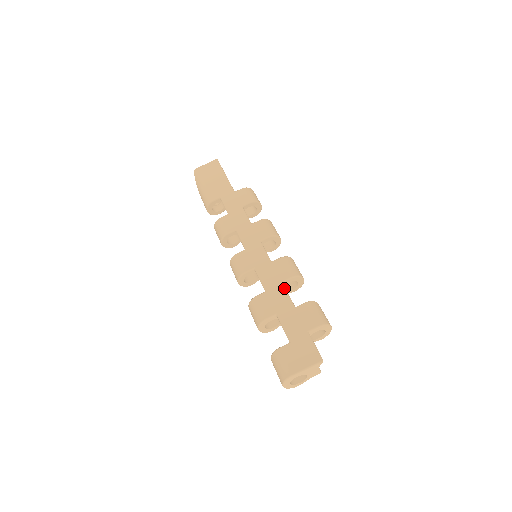
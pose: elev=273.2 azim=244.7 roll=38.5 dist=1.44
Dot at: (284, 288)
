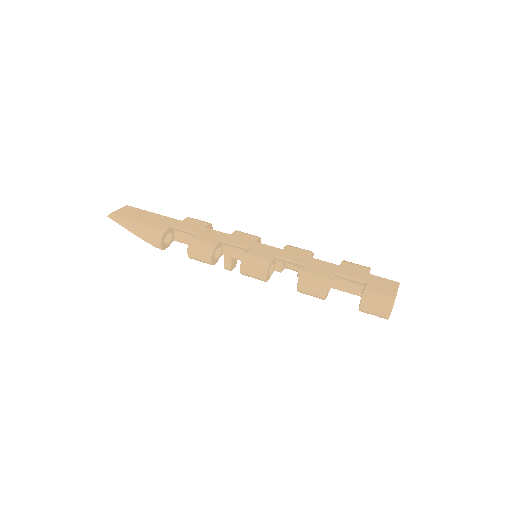
Dot at: (316, 259)
